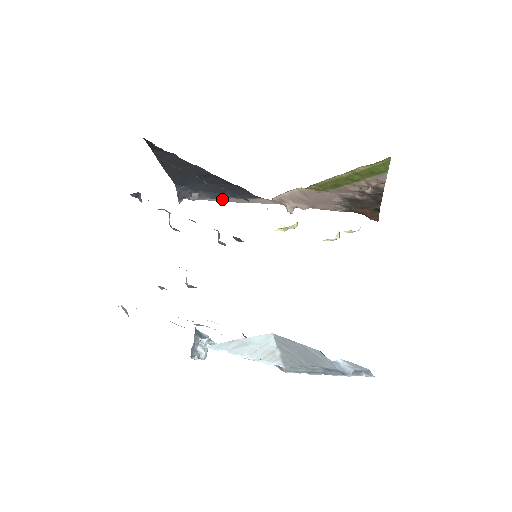
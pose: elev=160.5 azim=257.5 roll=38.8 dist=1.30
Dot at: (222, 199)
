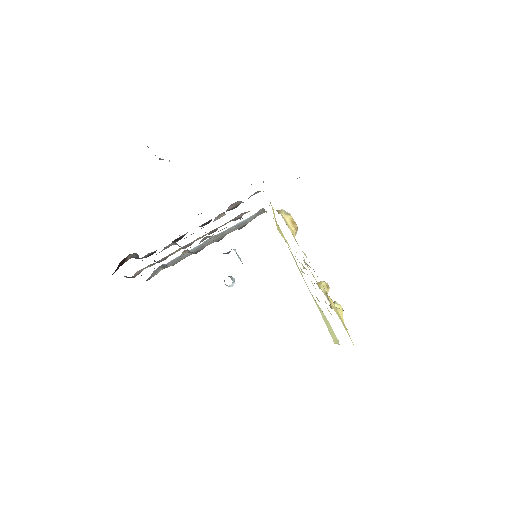
Dot at: occluded
